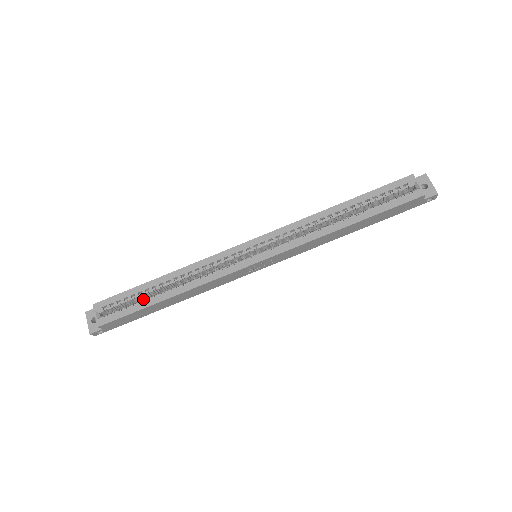
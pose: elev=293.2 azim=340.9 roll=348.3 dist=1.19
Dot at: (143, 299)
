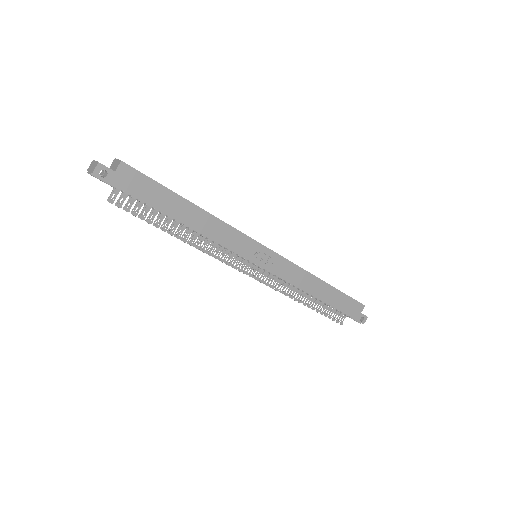
Dot at: occluded
